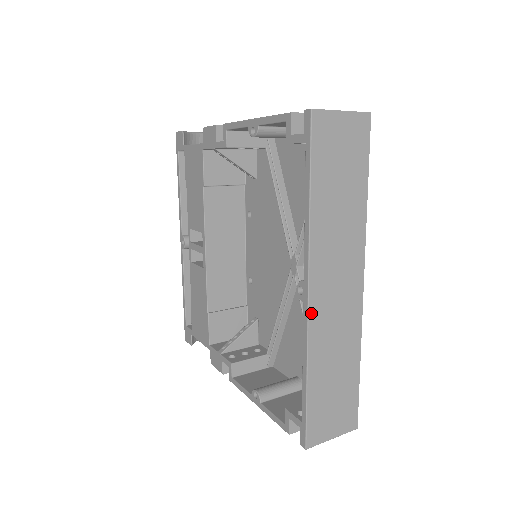
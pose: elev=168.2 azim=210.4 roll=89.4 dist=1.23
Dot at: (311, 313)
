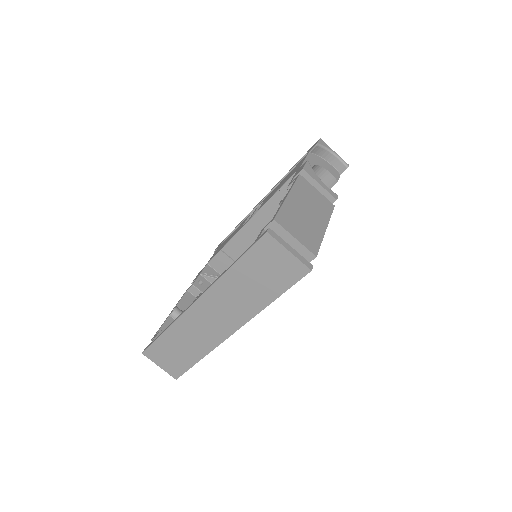
Dot at: (189, 311)
